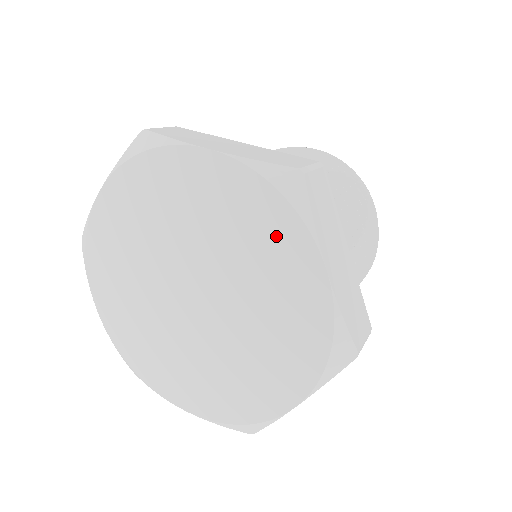
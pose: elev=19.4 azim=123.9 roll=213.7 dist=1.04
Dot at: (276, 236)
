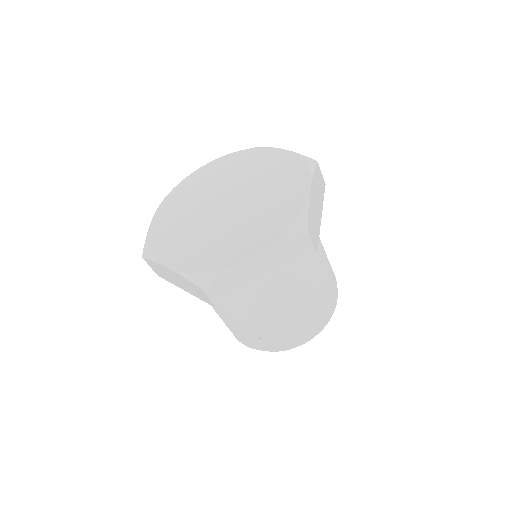
Dot at: (292, 176)
